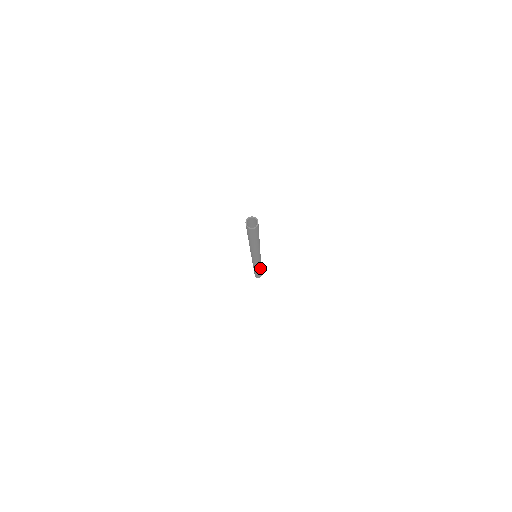
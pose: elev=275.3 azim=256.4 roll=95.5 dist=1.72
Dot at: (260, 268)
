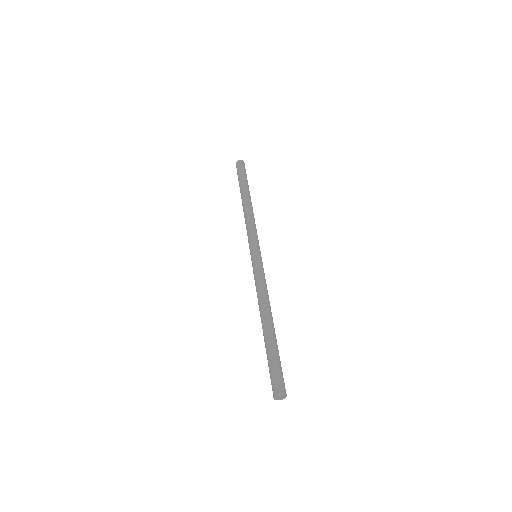
Dot at: occluded
